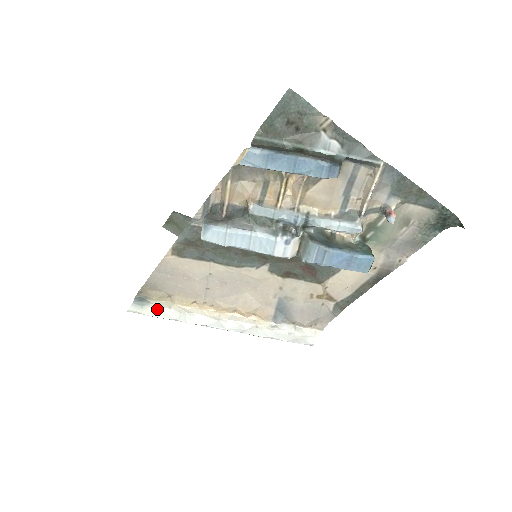
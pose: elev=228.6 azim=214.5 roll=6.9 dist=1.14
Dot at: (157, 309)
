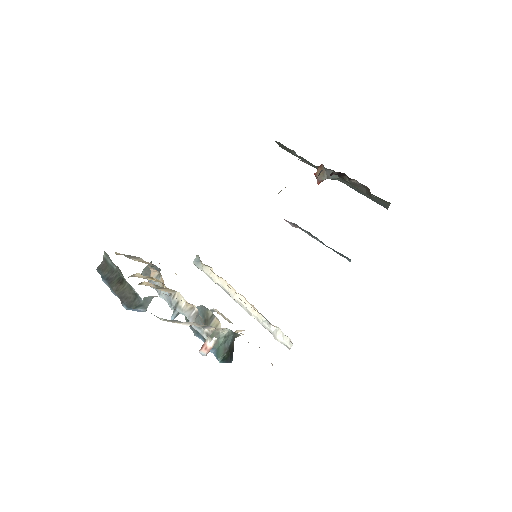
Dot at: (204, 272)
